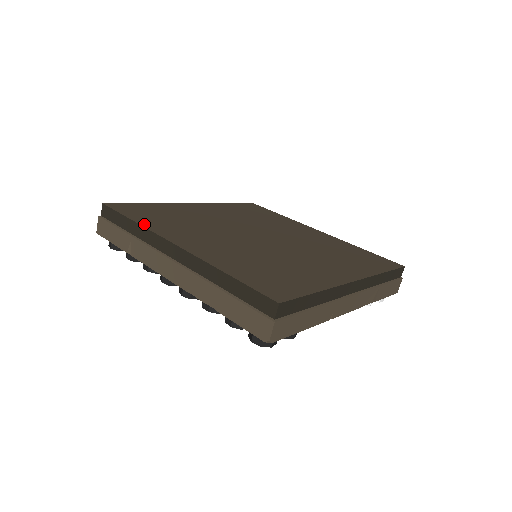
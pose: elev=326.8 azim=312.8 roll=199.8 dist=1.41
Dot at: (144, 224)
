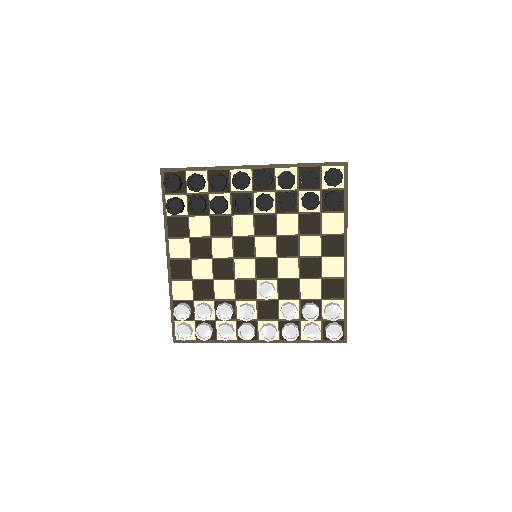
Dot at: occluded
